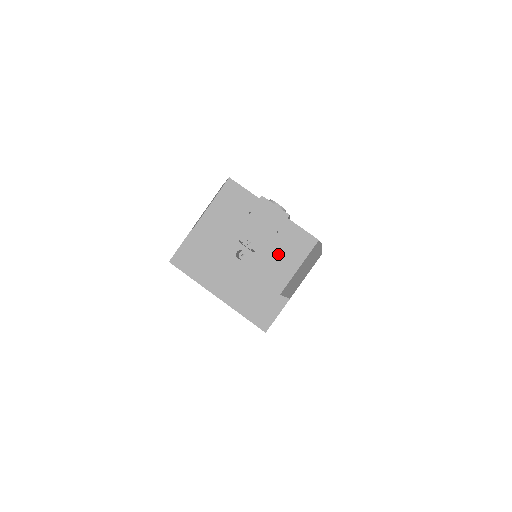
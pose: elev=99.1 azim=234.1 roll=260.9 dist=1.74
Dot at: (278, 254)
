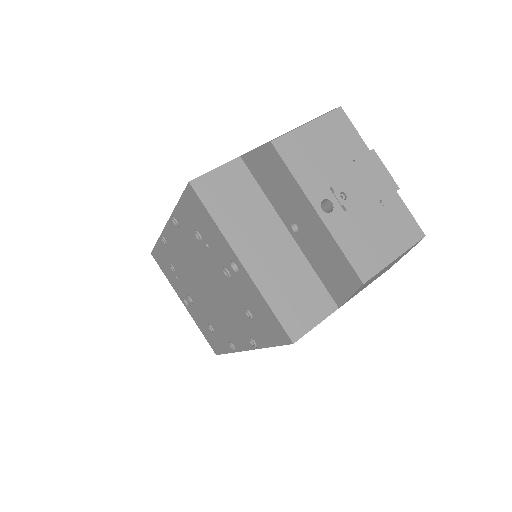
Dot at: (375, 229)
